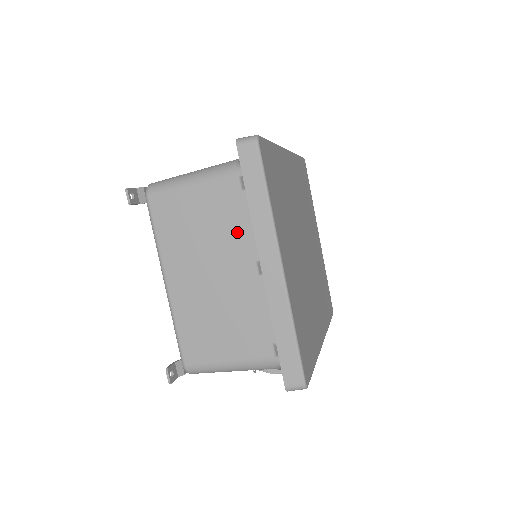
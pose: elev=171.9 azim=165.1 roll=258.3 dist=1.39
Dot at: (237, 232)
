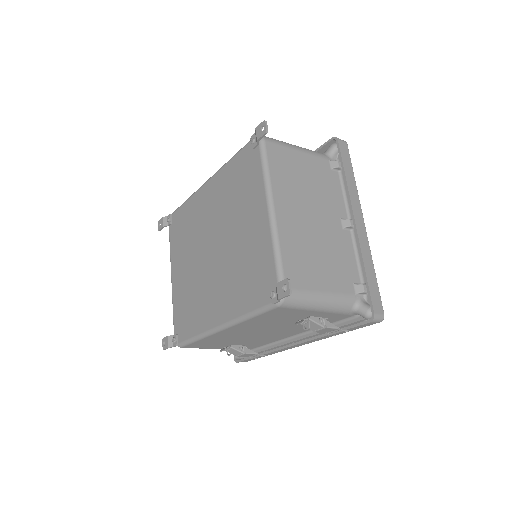
Dot at: (328, 194)
